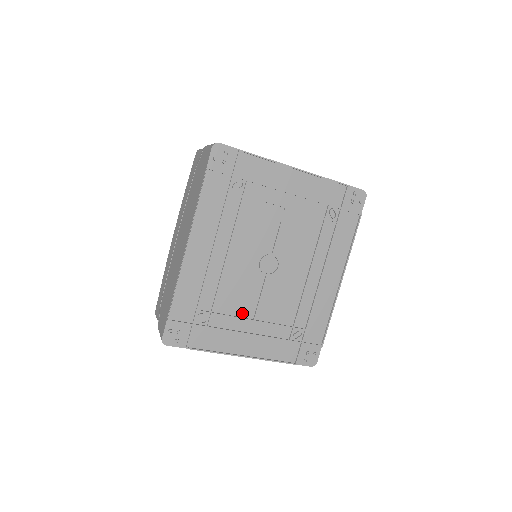
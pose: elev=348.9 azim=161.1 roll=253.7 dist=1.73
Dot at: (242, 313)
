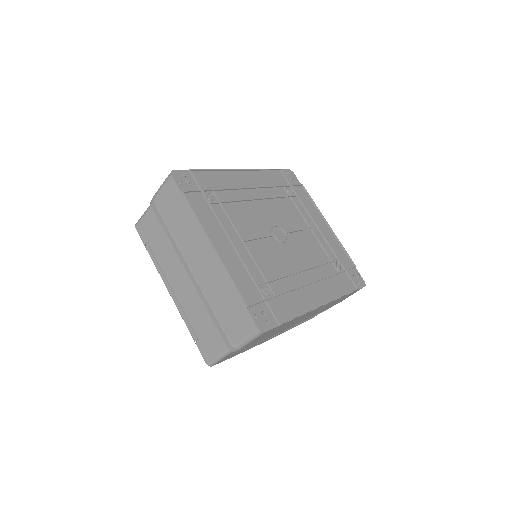
Dot at: (238, 229)
